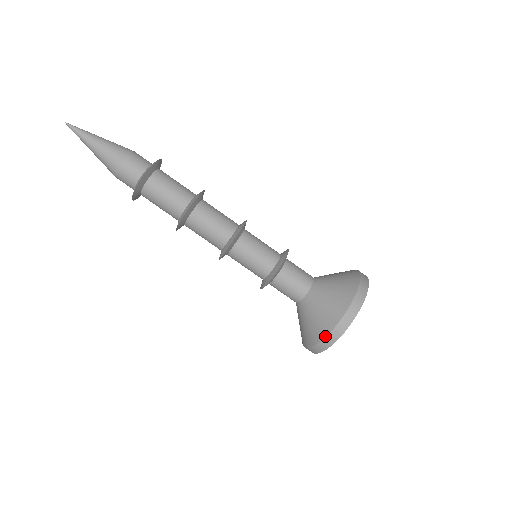
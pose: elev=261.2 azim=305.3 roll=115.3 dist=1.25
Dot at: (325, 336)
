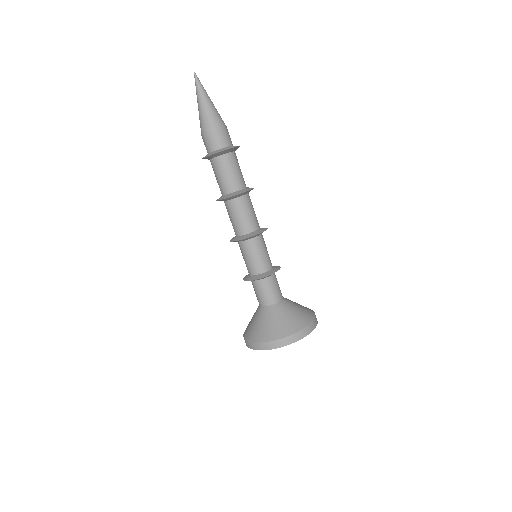
Dot at: (293, 333)
